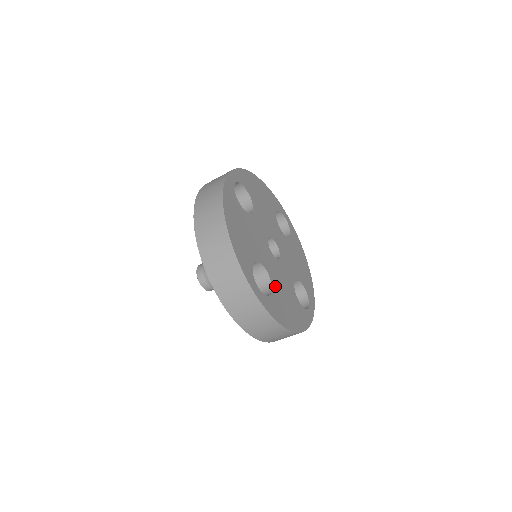
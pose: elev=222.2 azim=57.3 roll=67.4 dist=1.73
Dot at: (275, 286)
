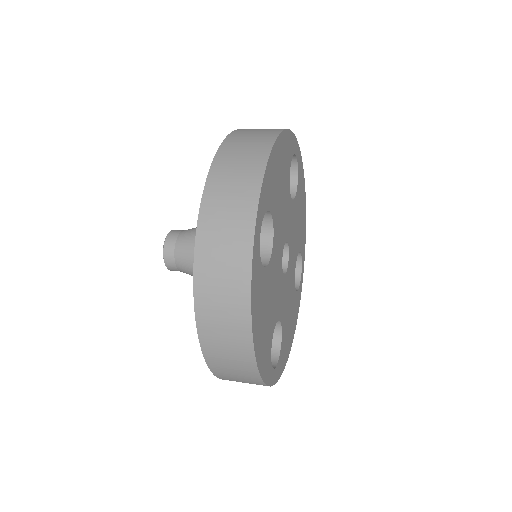
Dot at: (284, 324)
